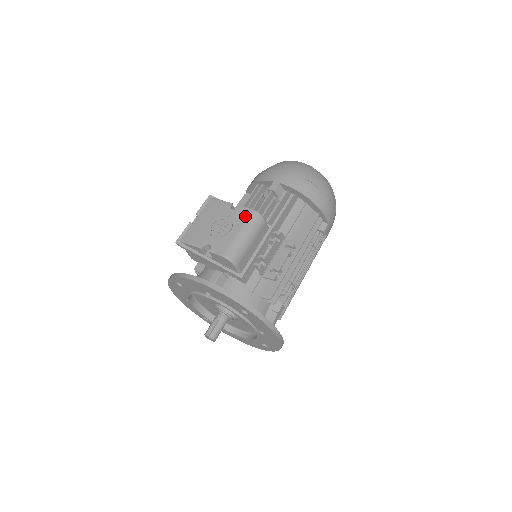
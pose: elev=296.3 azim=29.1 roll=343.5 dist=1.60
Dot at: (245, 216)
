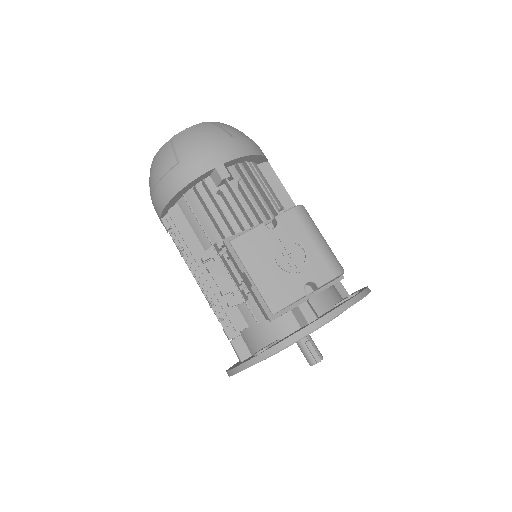
Dot at: (297, 221)
